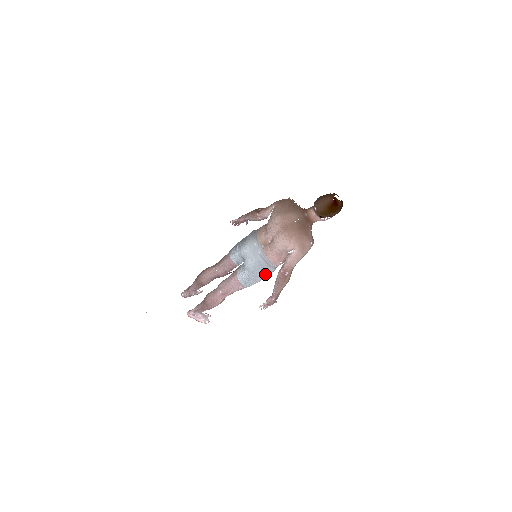
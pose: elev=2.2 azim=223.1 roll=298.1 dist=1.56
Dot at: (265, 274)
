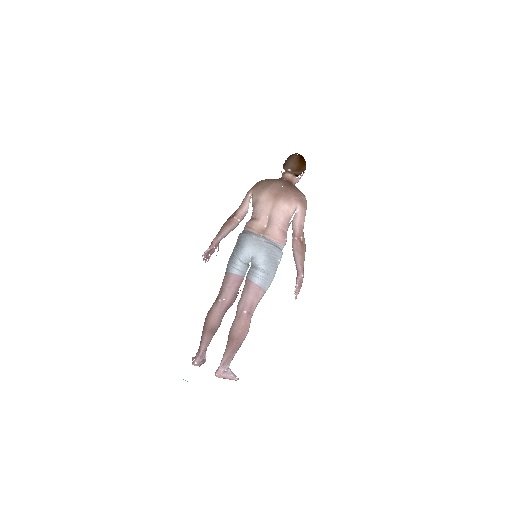
Dot at: (277, 263)
